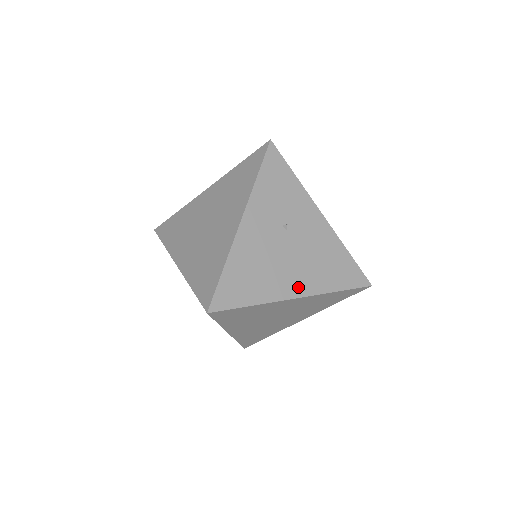
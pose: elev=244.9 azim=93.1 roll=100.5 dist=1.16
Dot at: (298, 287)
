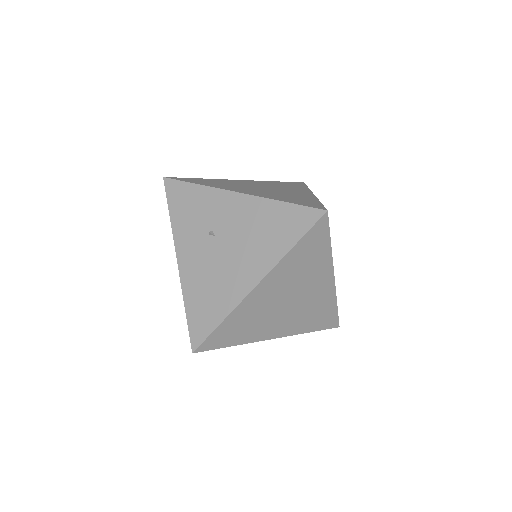
Dot at: (252, 275)
